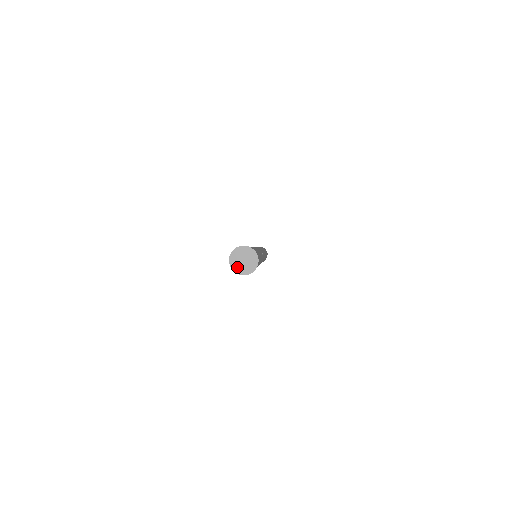
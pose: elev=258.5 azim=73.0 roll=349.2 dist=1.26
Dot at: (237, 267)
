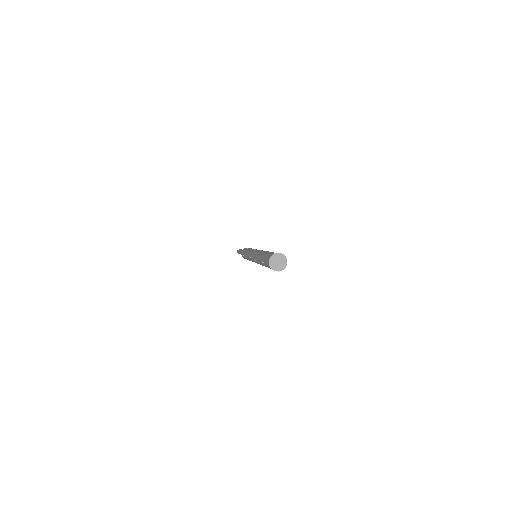
Dot at: (274, 266)
